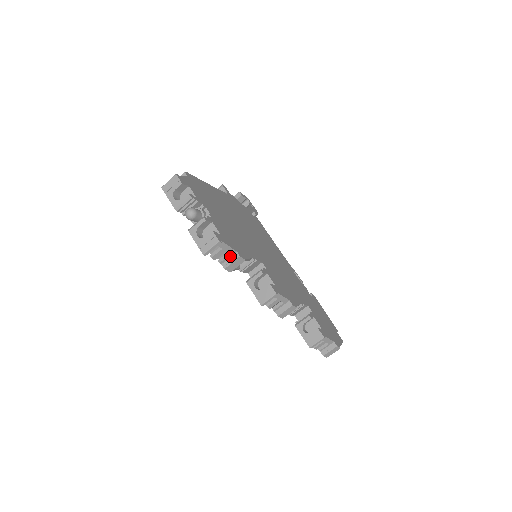
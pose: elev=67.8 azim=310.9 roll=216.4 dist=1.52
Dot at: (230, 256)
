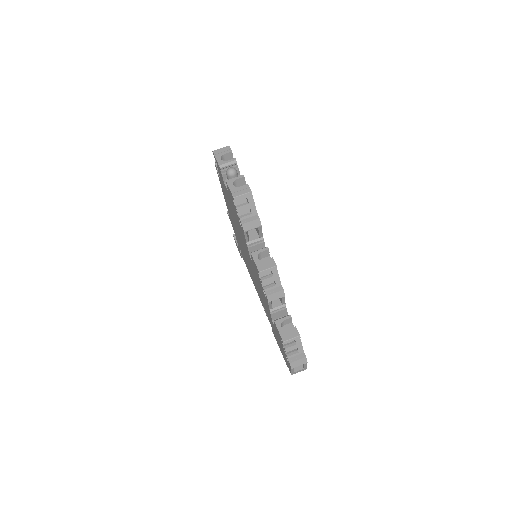
Dot at: (251, 216)
